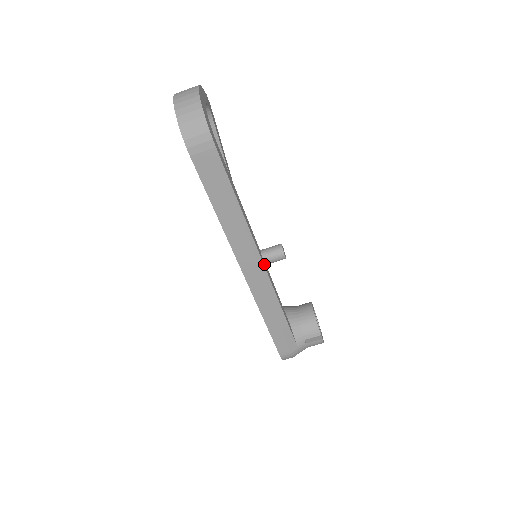
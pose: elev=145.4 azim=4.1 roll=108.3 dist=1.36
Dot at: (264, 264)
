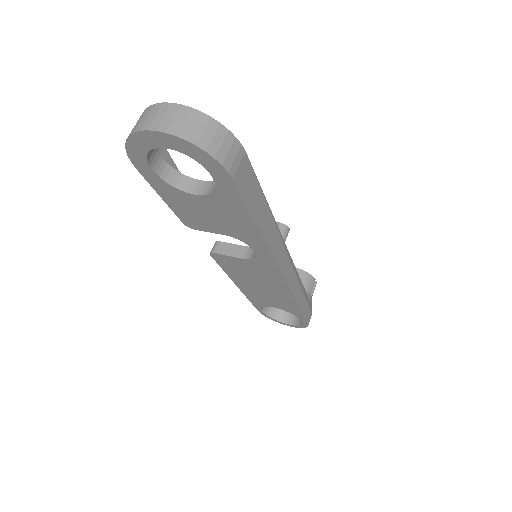
Dot at: occluded
